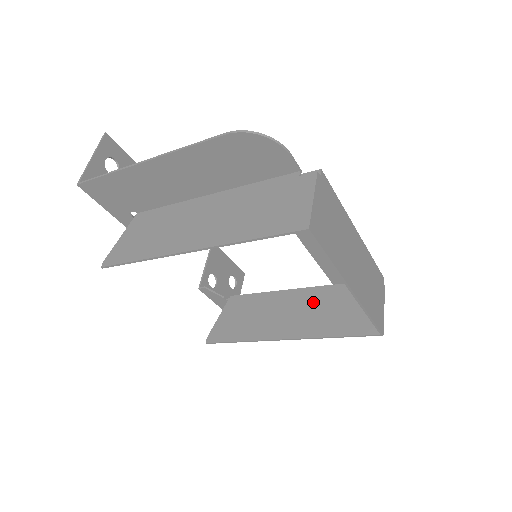
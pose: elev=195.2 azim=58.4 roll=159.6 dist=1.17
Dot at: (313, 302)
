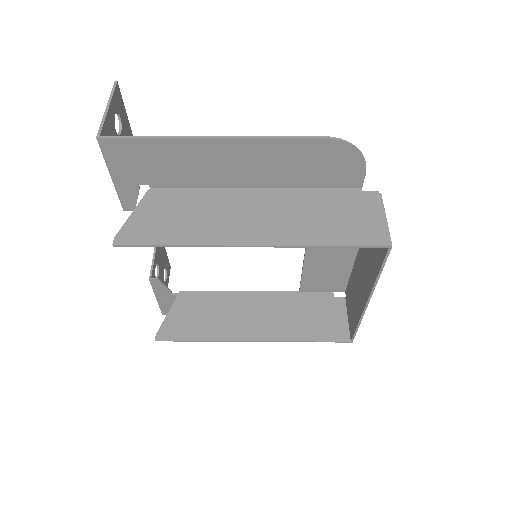
Dot at: (280, 306)
